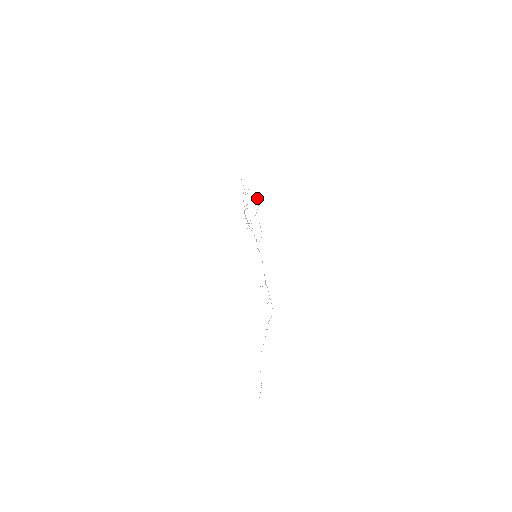
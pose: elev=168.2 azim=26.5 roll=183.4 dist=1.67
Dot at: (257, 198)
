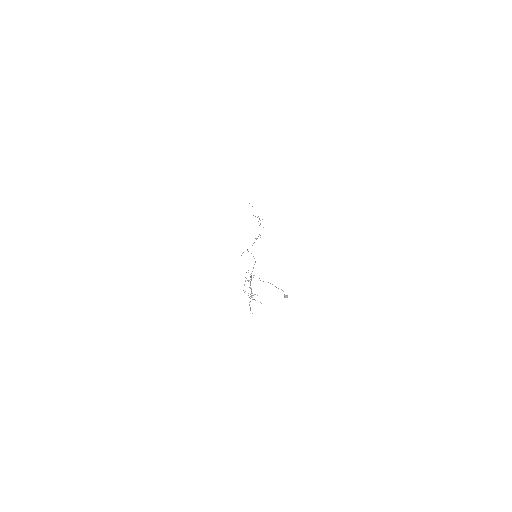
Dot at: occluded
